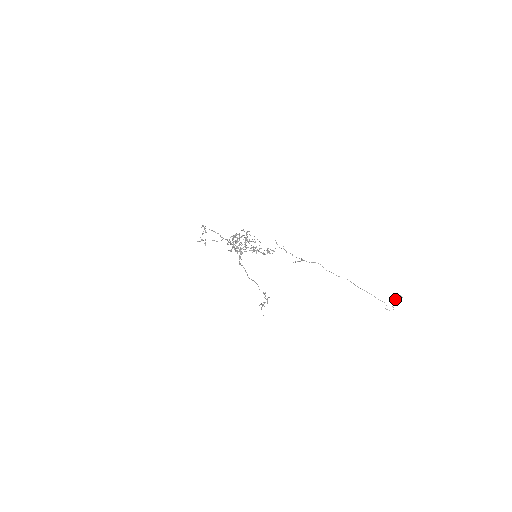
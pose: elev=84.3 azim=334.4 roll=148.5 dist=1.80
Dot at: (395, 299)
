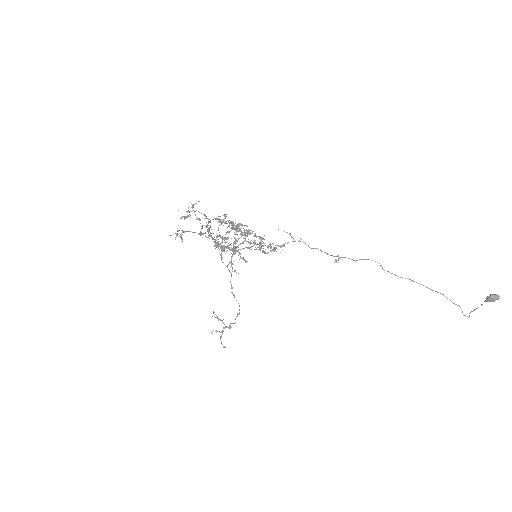
Dot at: (493, 300)
